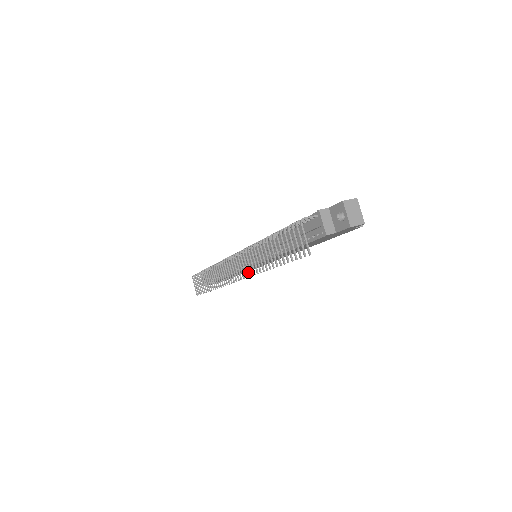
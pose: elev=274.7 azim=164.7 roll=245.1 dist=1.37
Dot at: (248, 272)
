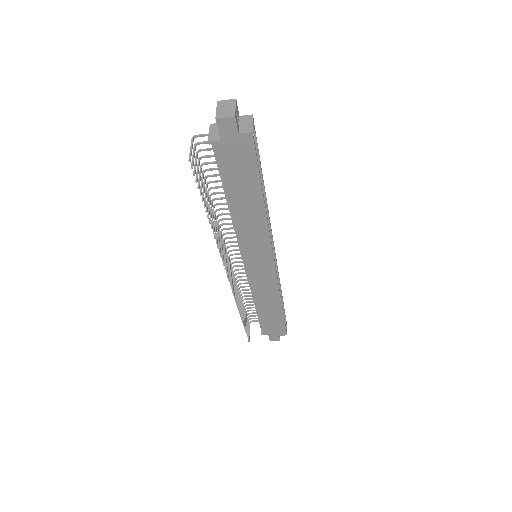
Dot at: (221, 252)
